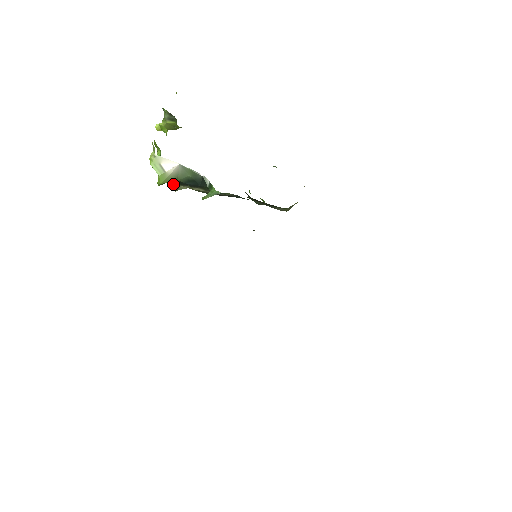
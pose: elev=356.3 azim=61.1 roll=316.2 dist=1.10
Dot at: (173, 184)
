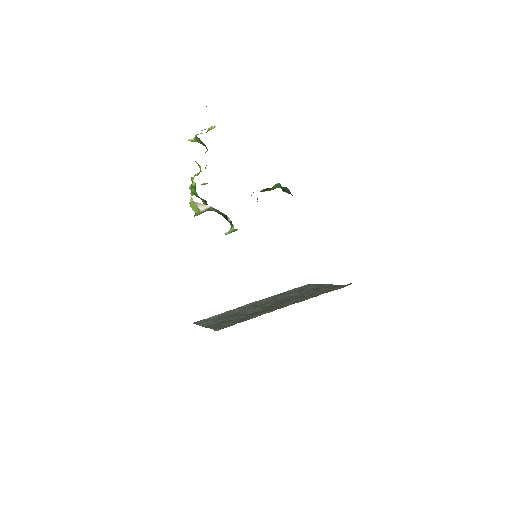
Dot at: (203, 201)
